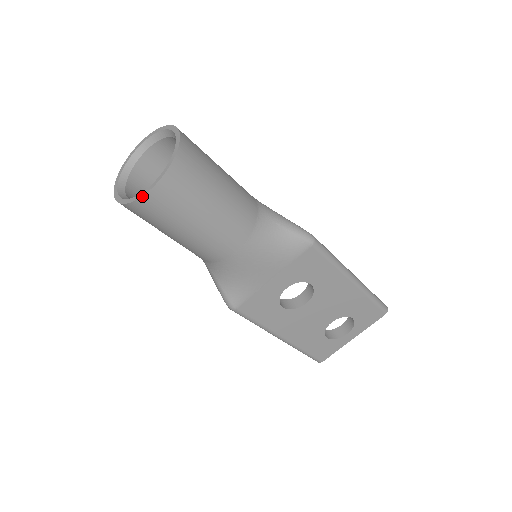
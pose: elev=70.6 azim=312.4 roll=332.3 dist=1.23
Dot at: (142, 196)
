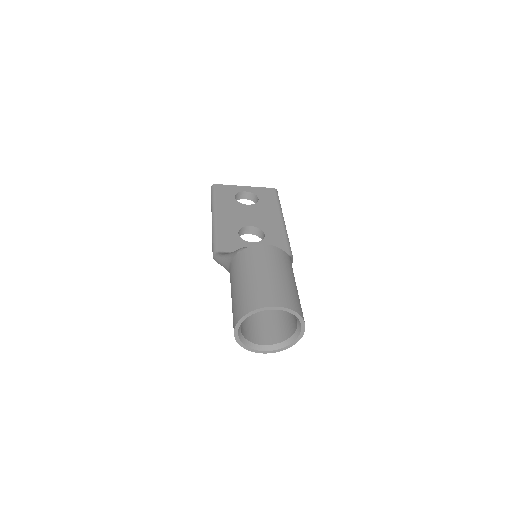
Dot at: (255, 352)
